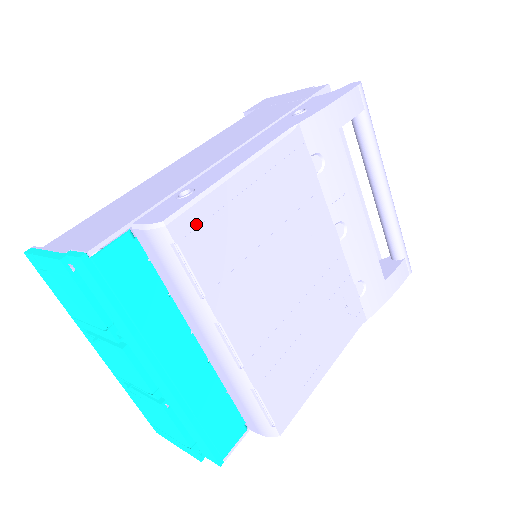
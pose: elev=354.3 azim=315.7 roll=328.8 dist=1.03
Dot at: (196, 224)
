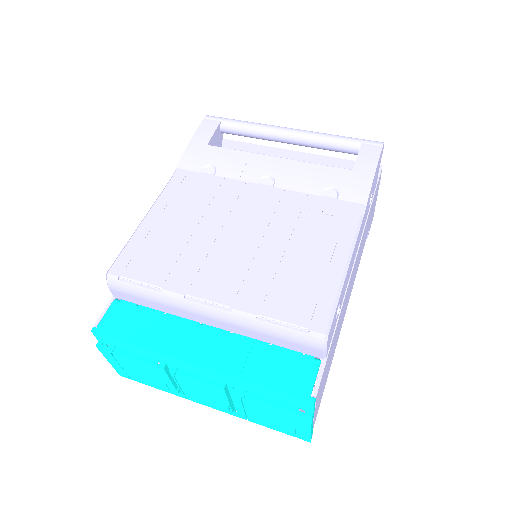
Dot at: (129, 260)
